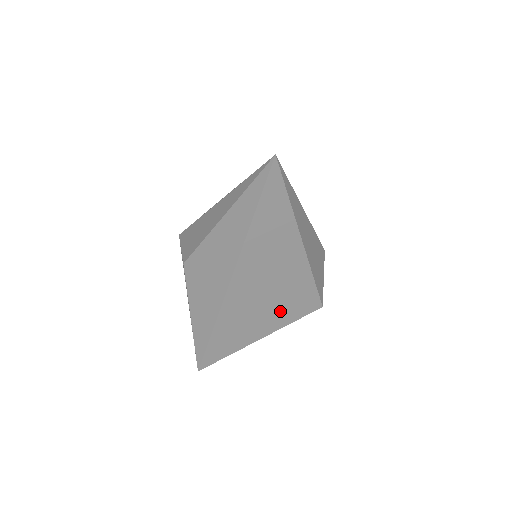
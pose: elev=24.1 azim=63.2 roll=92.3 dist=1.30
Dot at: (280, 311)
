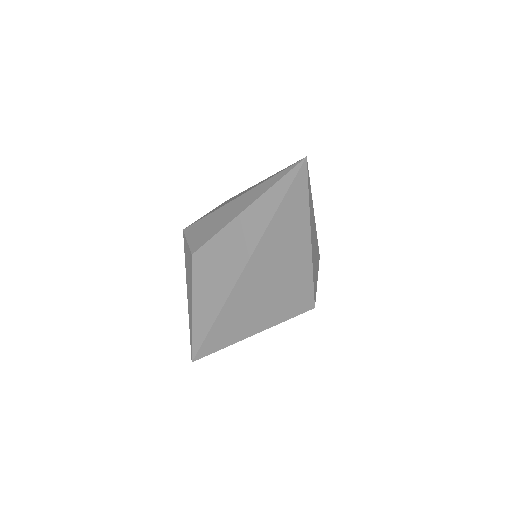
Dot at: (278, 308)
